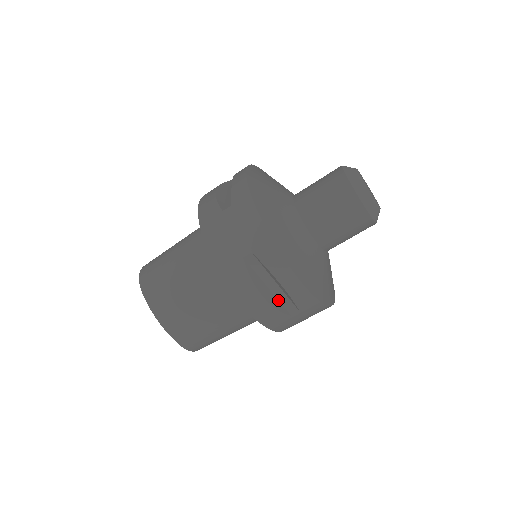
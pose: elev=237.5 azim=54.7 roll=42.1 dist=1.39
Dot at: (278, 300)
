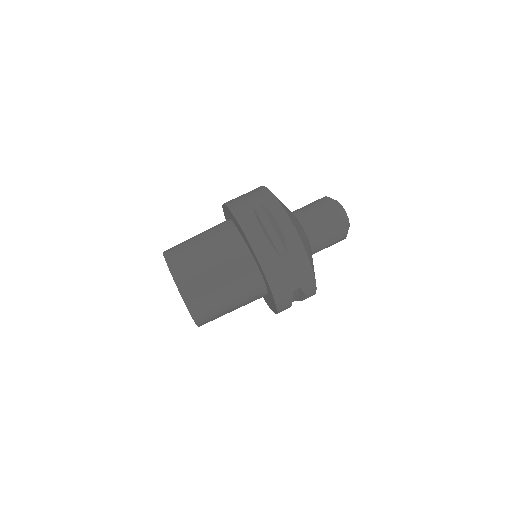
Dot at: (273, 243)
